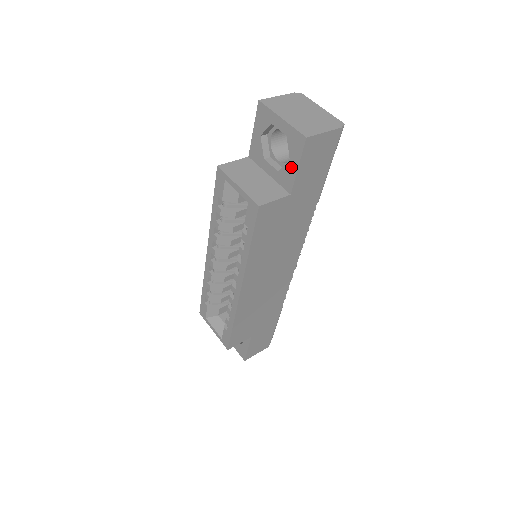
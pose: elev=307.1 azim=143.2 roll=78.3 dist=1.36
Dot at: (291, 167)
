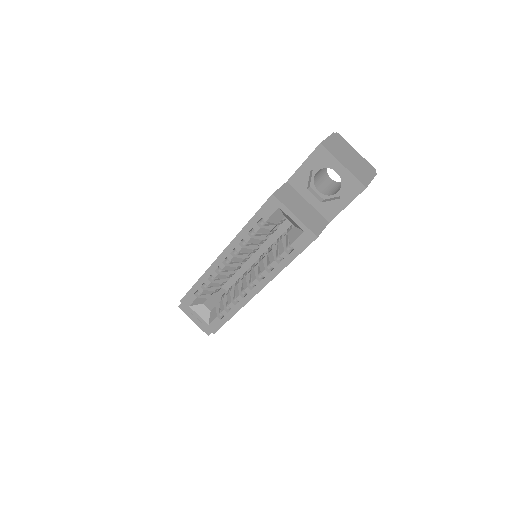
Dot at: (339, 203)
